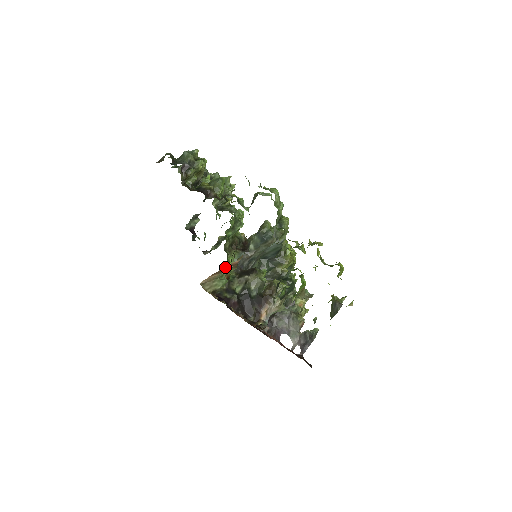
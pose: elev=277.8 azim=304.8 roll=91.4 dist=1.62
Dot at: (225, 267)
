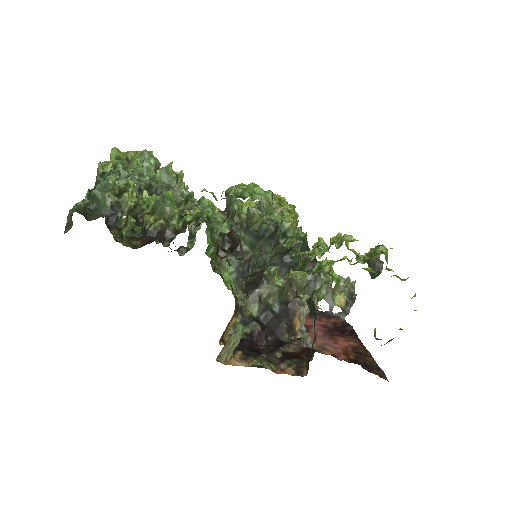
Dot at: occluded
